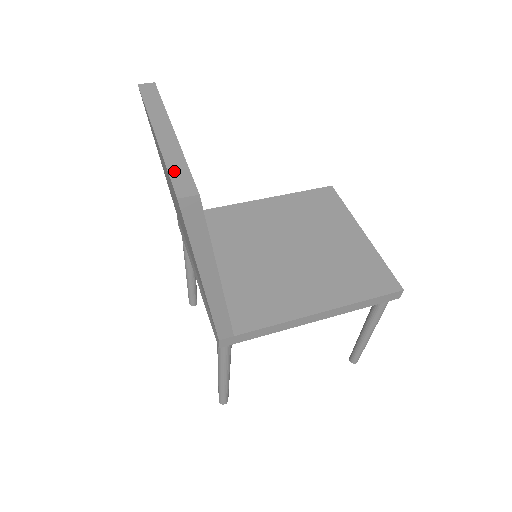
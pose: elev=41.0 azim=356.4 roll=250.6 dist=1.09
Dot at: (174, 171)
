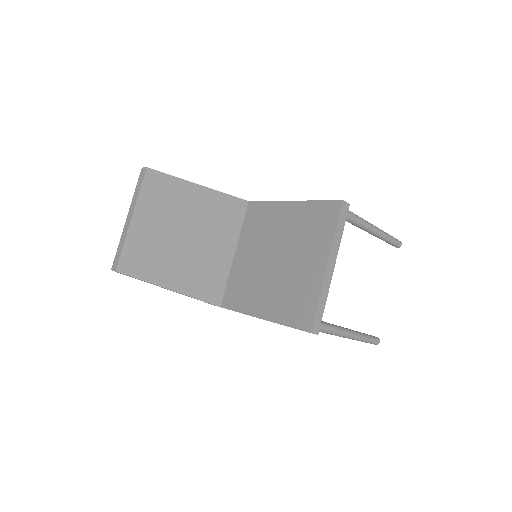
Dot at: (118, 251)
